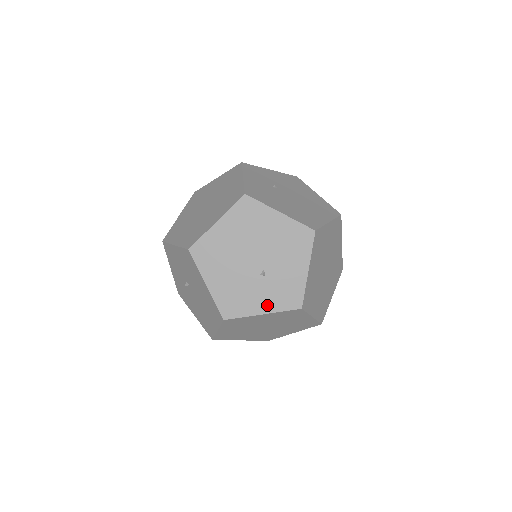
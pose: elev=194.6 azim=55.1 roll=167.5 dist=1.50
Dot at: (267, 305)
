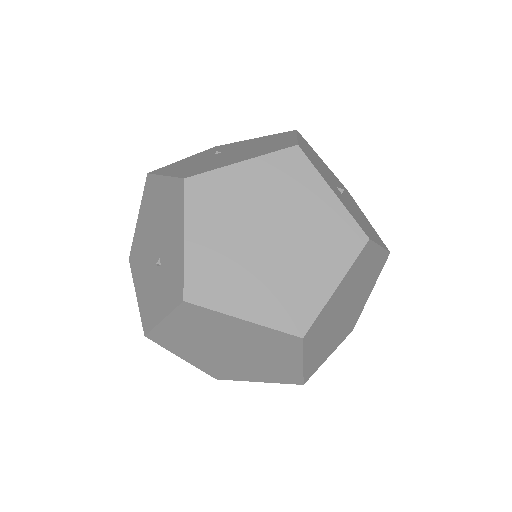
Dot at: (164, 306)
